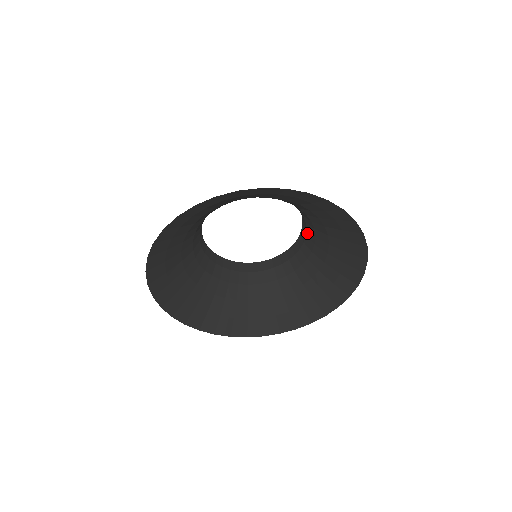
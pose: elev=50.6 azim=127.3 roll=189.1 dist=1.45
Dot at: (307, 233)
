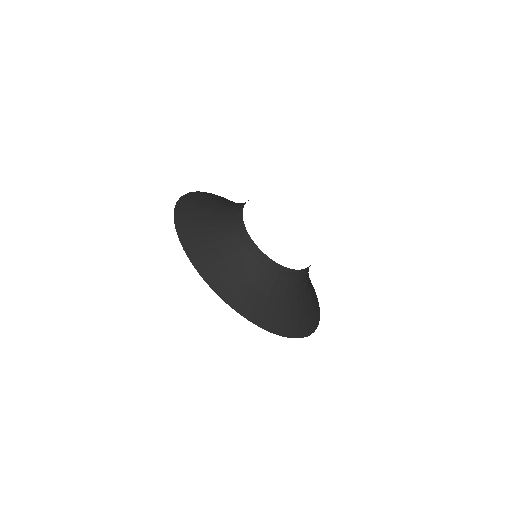
Dot at: occluded
